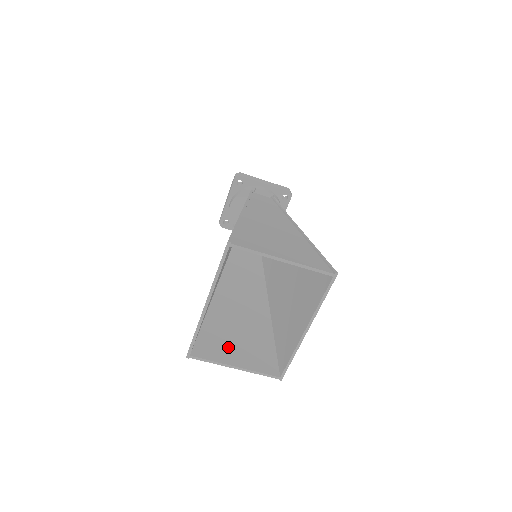
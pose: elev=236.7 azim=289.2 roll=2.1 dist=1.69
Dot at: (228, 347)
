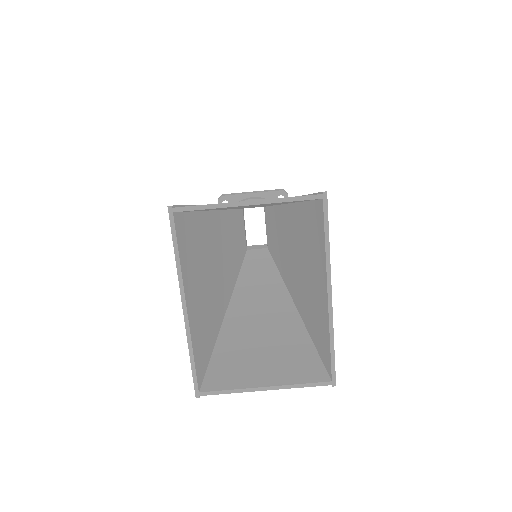
Dot at: (250, 368)
